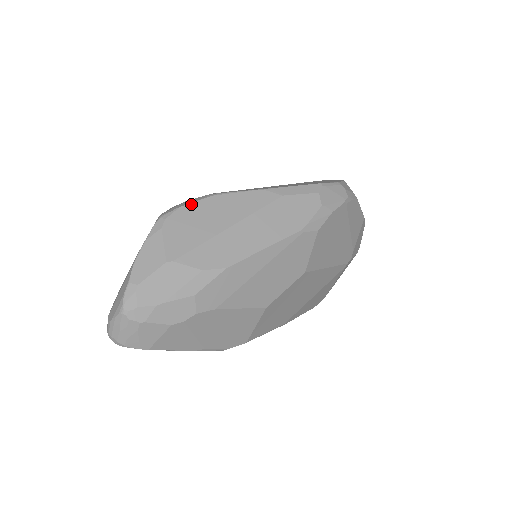
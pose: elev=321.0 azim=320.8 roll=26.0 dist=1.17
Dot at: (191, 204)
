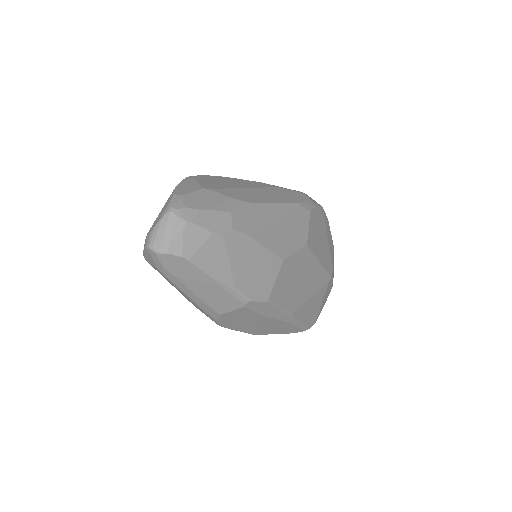
Dot at: (211, 176)
